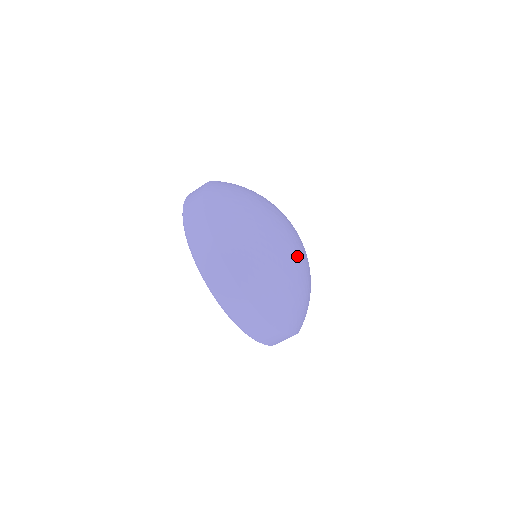
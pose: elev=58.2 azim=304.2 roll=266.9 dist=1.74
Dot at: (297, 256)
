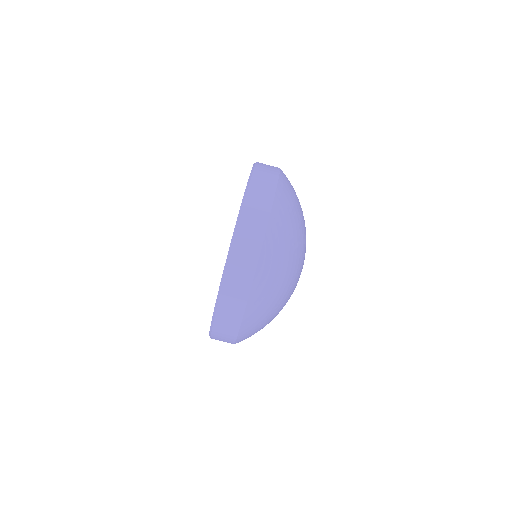
Dot at: (299, 276)
